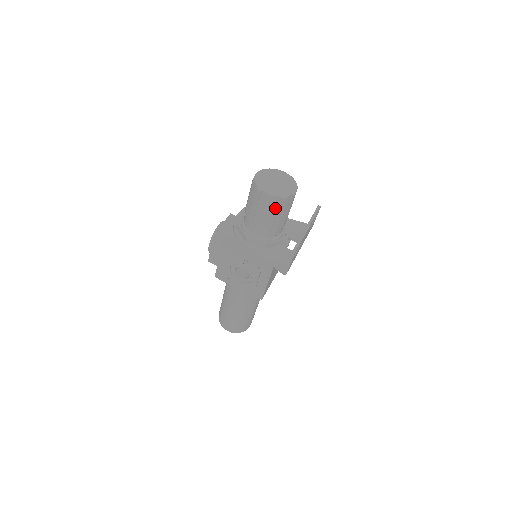
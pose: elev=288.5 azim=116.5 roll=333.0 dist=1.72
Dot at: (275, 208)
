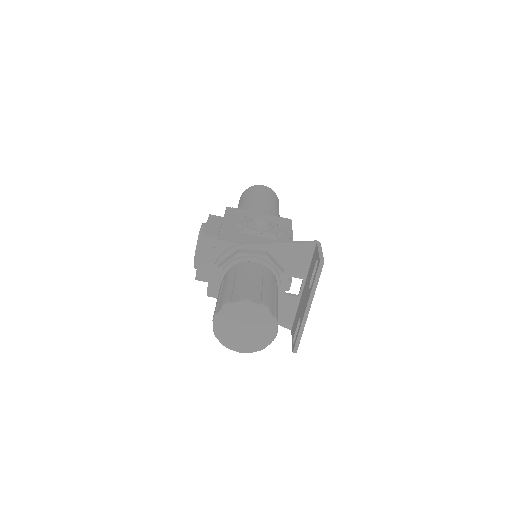
Dot at: occluded
